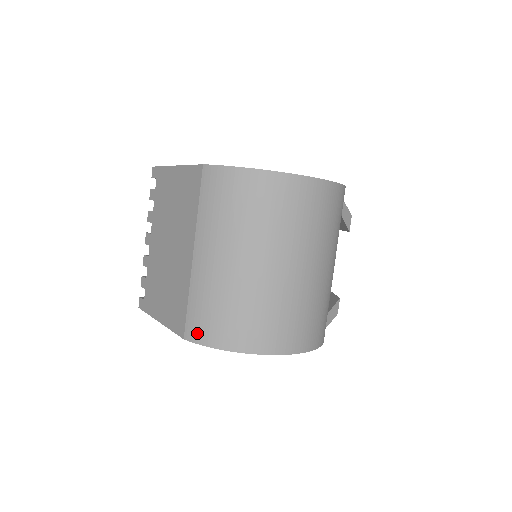
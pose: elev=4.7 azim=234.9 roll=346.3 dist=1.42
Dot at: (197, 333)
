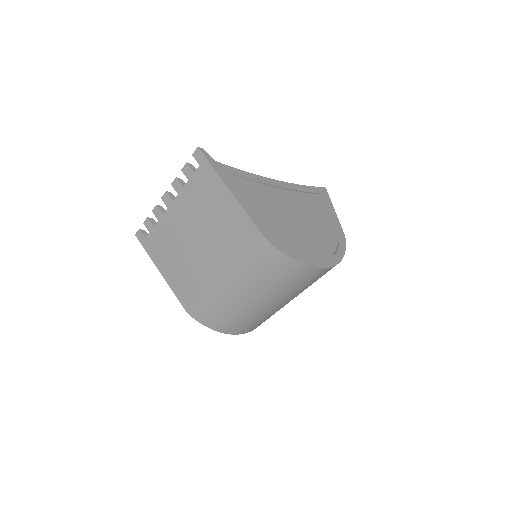
Dot at: (200, 317)
